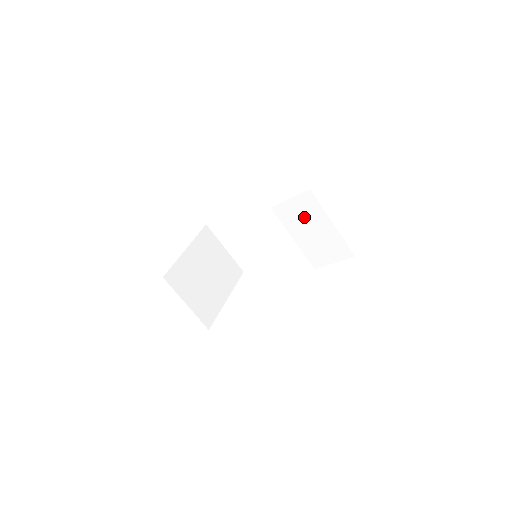
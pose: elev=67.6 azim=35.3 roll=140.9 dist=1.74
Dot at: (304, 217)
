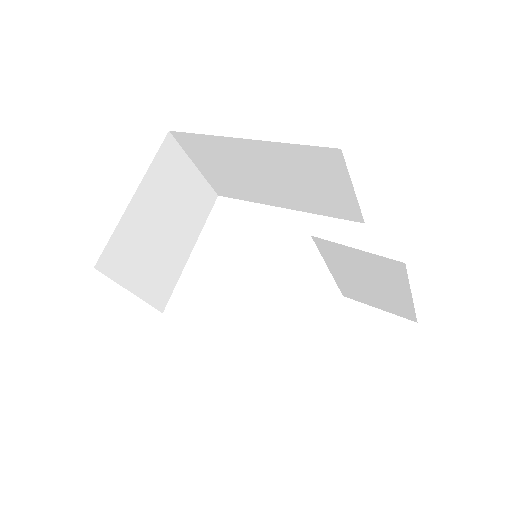
Dot at: (366, 270)
